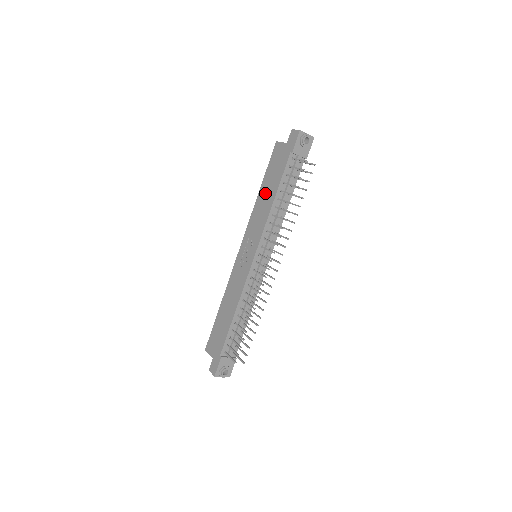
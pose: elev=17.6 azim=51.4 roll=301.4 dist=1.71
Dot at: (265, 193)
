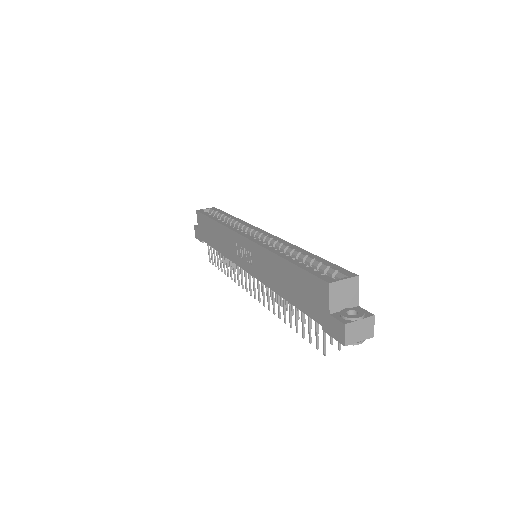
Dot at: (283, 275)
